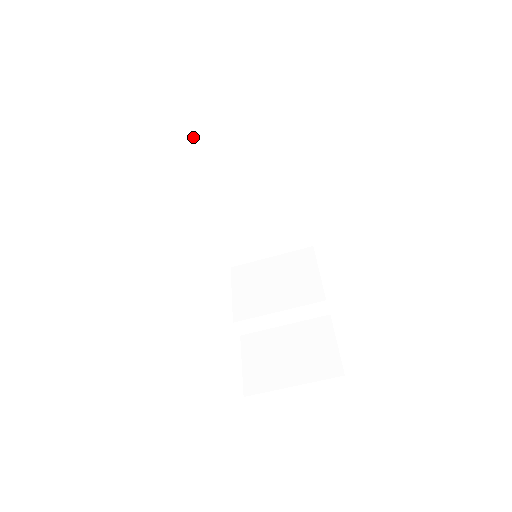
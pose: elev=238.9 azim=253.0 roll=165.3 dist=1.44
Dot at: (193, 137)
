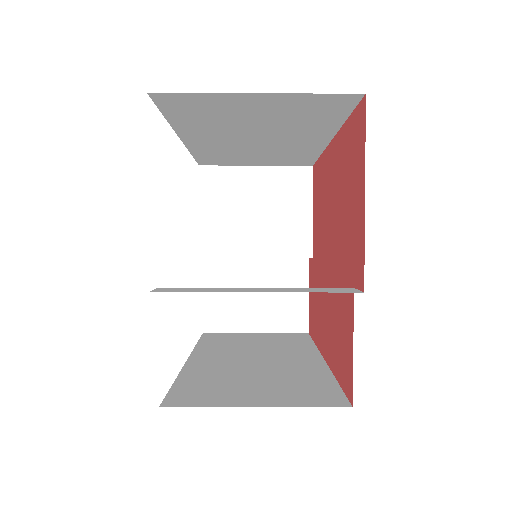
Dot at: (201, 102)
